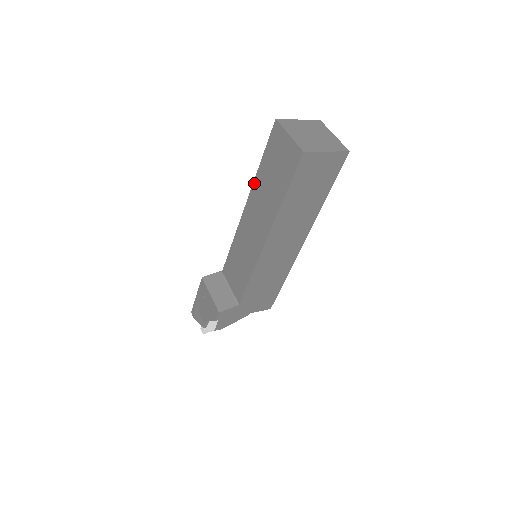
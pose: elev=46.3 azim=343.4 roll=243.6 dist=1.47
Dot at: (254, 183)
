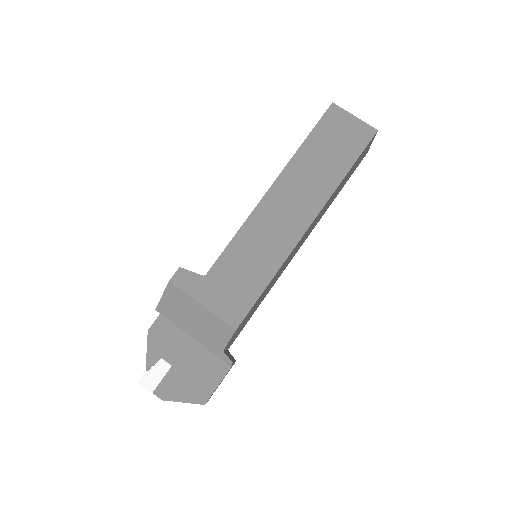
Dot at: occluded
